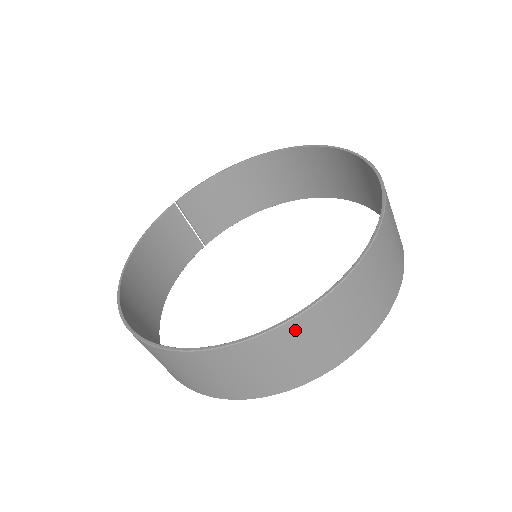
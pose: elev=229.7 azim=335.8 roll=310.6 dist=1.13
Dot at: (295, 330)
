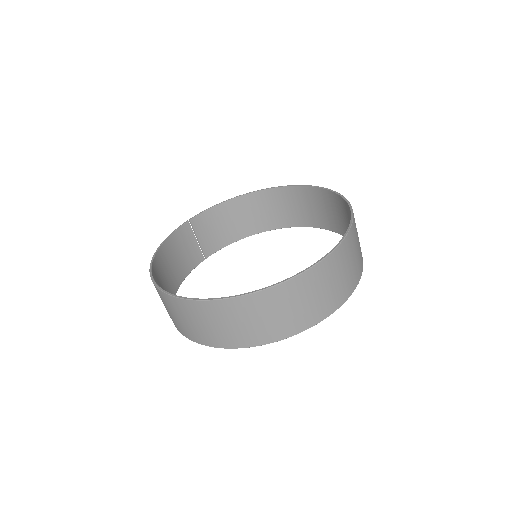
Dot at: (296, 286)
